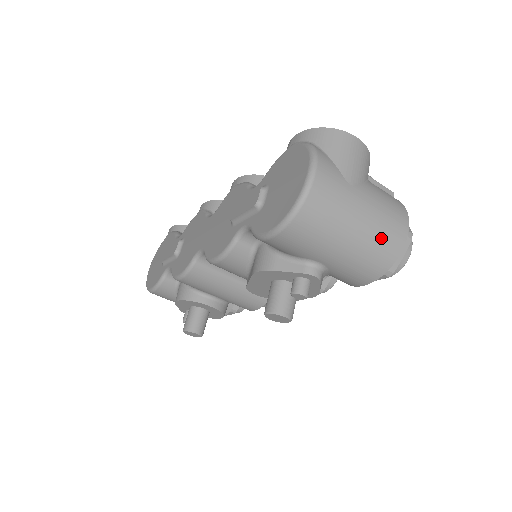
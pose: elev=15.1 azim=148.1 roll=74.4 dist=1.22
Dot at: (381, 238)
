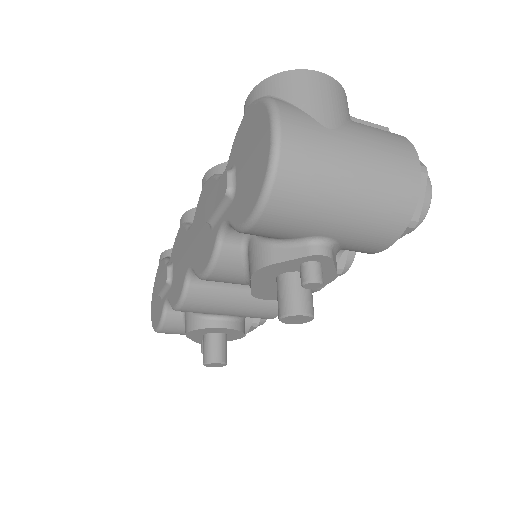
Dot at: (389, 182)
